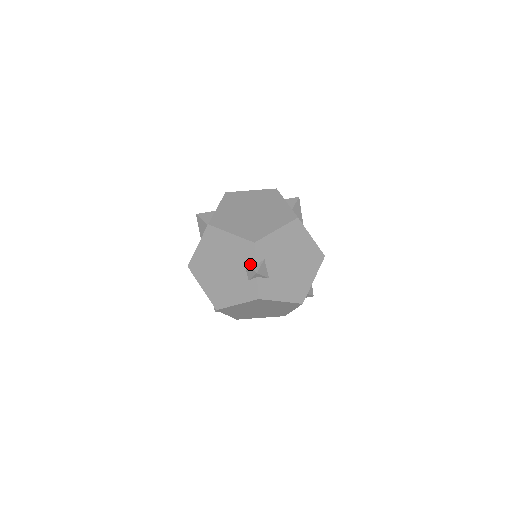
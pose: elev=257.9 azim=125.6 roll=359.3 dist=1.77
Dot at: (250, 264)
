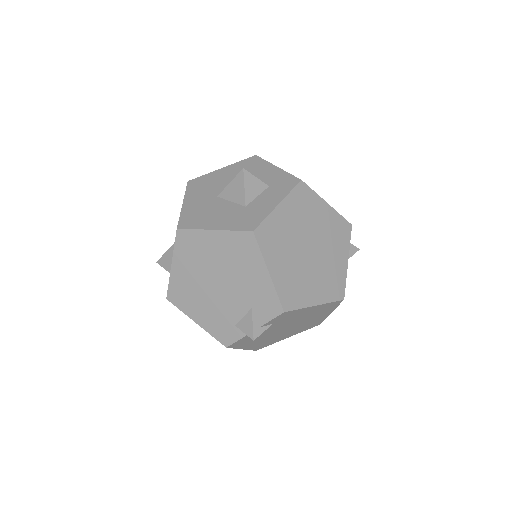
Dot at: (255, 320)
